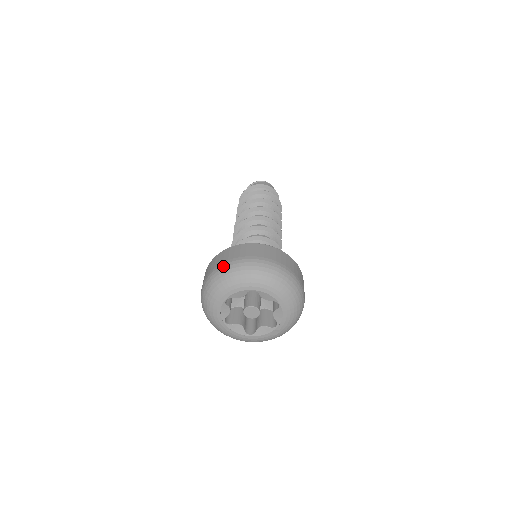
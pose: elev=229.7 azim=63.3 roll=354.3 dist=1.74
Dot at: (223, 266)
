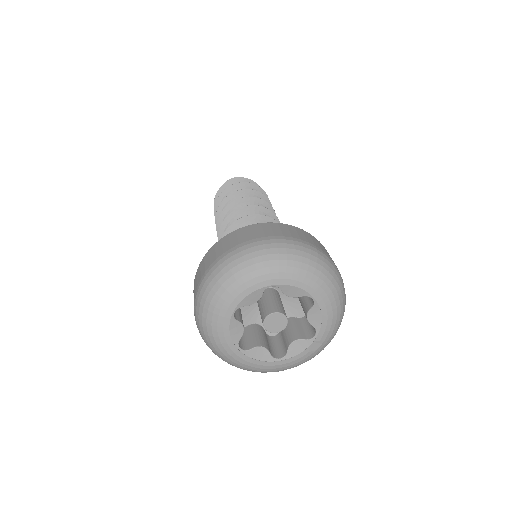
Dot at: (218, 263)
